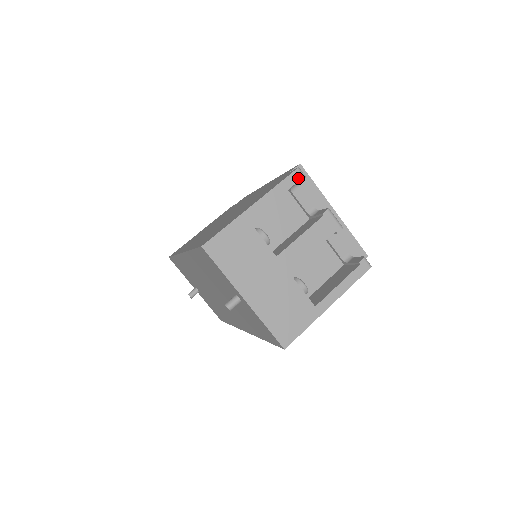
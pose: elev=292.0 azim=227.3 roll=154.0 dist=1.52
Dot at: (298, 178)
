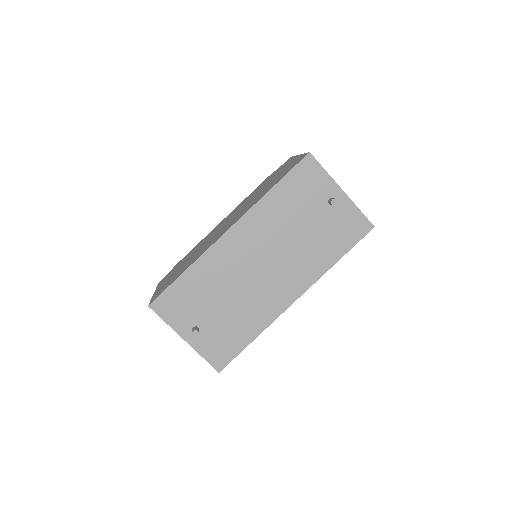
Dot at: occluded
